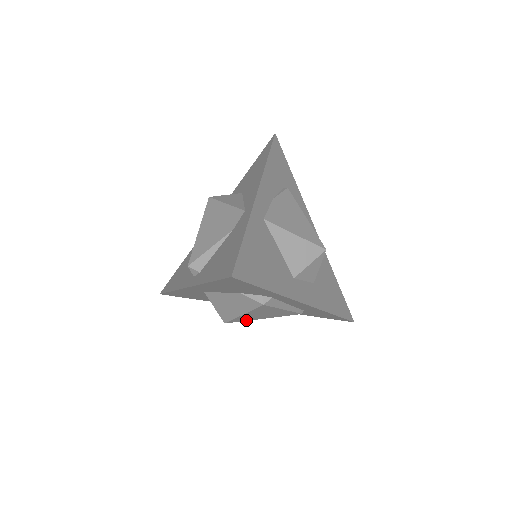
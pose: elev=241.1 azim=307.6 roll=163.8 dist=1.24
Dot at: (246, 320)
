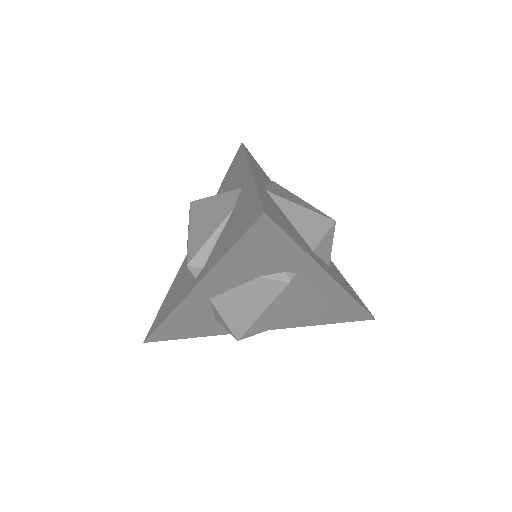
Dot at: (262, 331)
